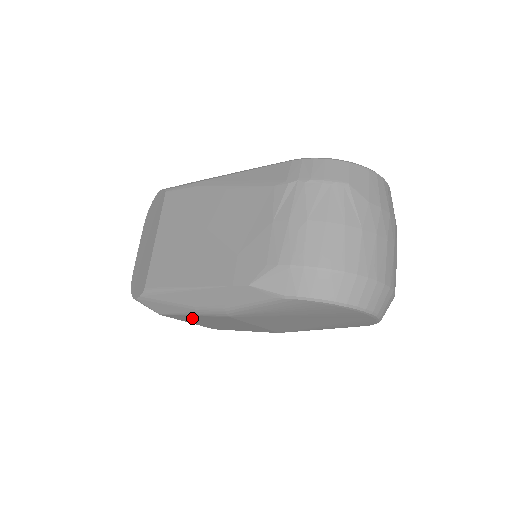
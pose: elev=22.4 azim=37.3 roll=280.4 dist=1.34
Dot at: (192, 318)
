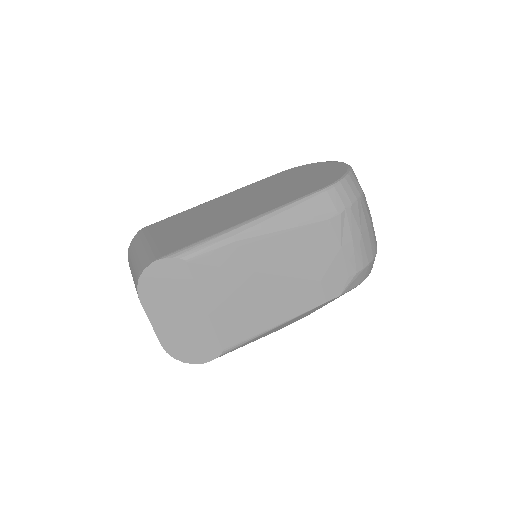
Dot at: occluded
